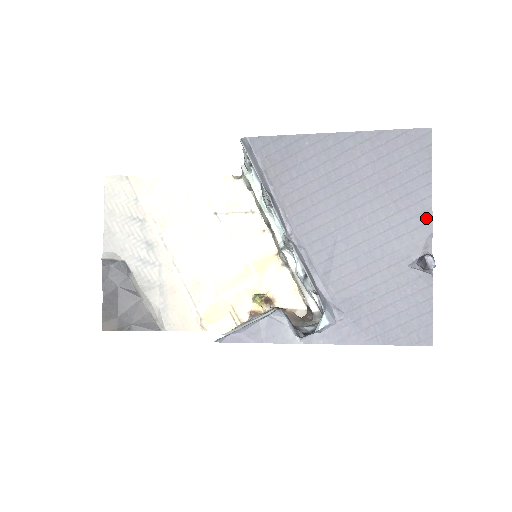
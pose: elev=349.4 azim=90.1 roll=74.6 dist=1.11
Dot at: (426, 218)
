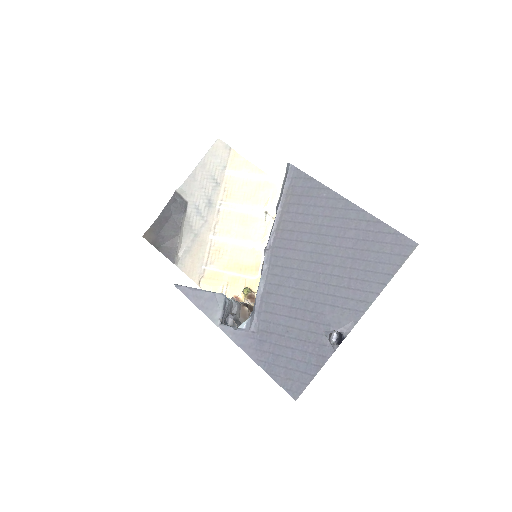
Dot at: (362, 307)
